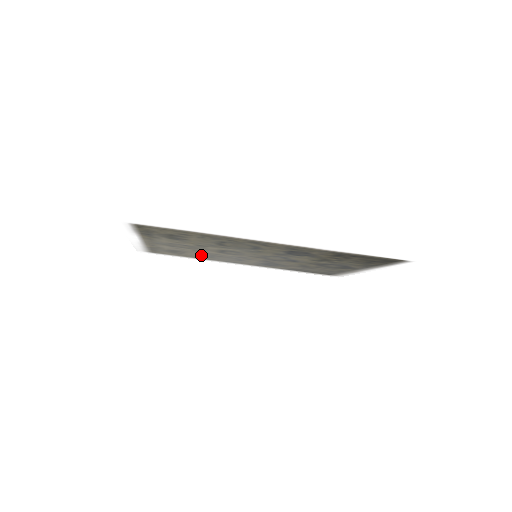
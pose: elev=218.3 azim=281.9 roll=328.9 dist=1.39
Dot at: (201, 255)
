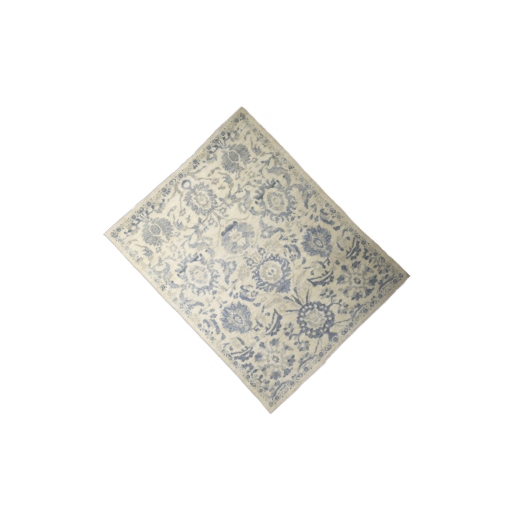
Dot at: (178, 255)
